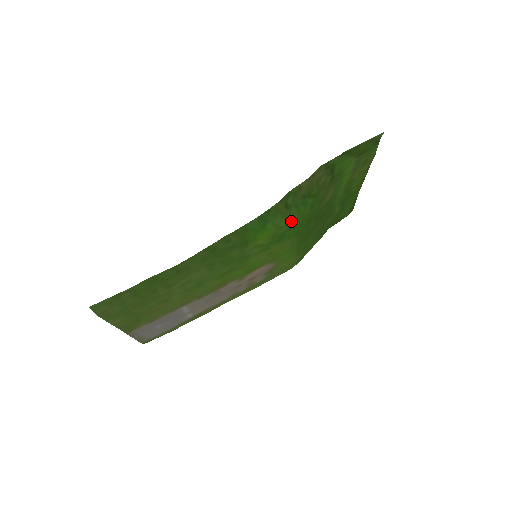
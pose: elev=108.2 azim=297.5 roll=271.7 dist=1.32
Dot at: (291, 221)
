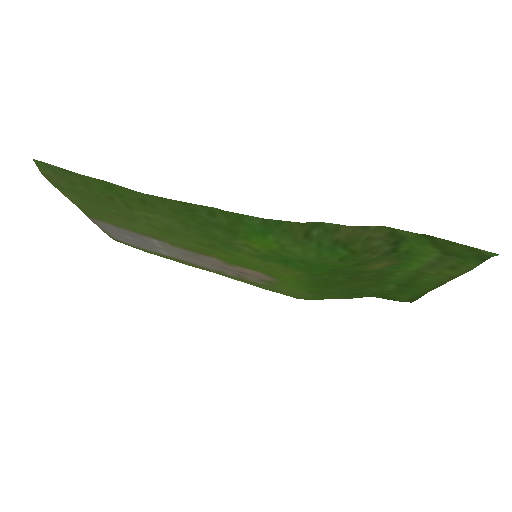
Dot at: (303, 254)
